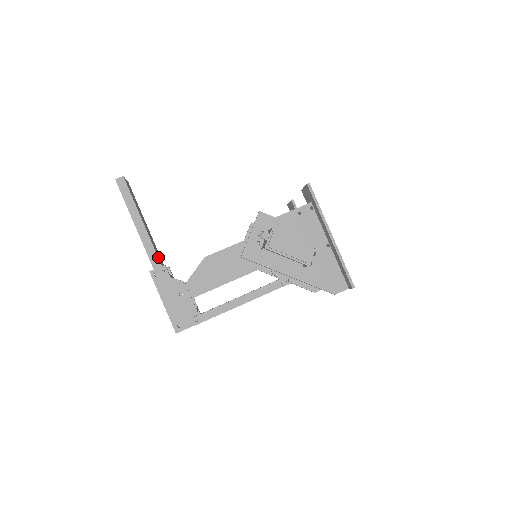
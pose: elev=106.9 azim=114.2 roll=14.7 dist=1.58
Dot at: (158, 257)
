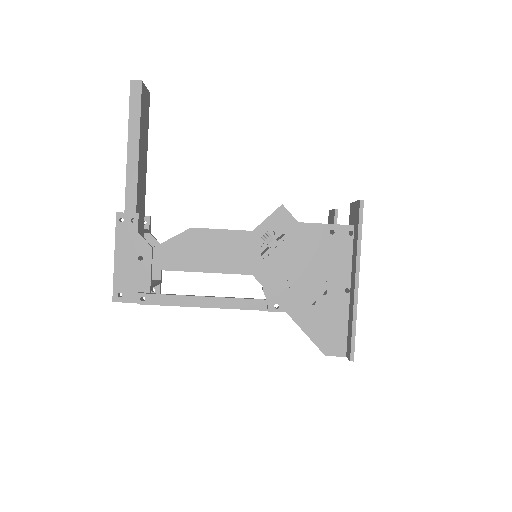
Dot at: (137, 200)
